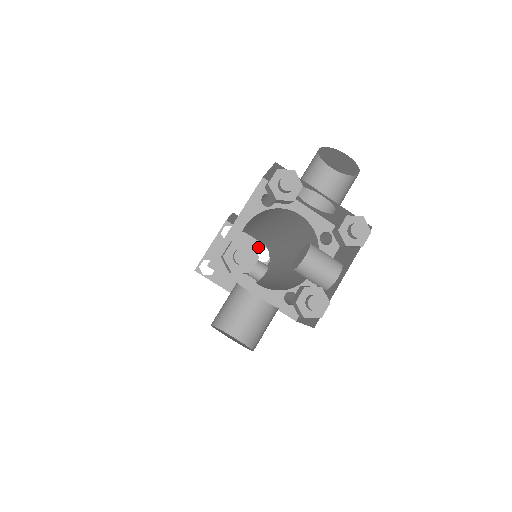
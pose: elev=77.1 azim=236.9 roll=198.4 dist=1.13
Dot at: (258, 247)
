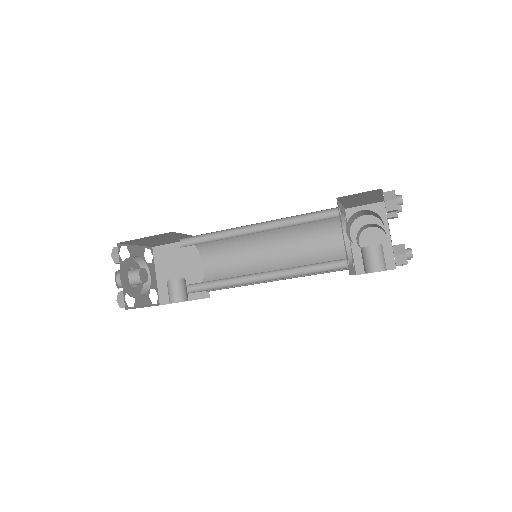
Dot at: (155, 288)
